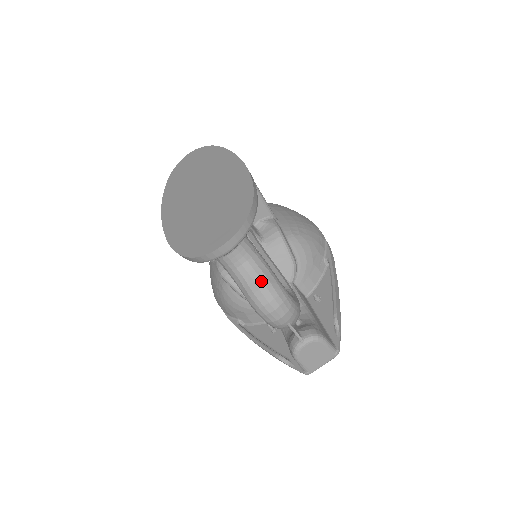
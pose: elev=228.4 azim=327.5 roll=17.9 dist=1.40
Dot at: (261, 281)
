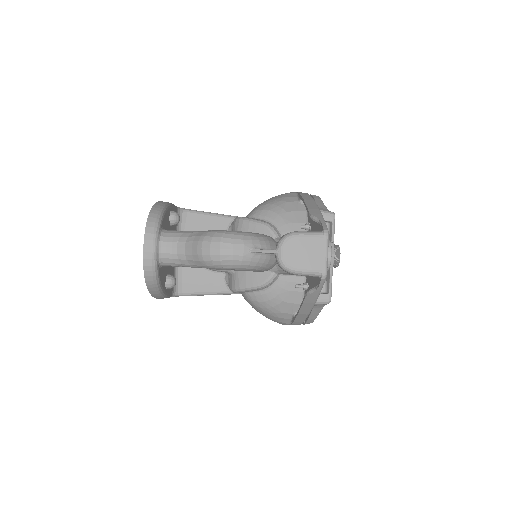
Dot at: (195, 242)
